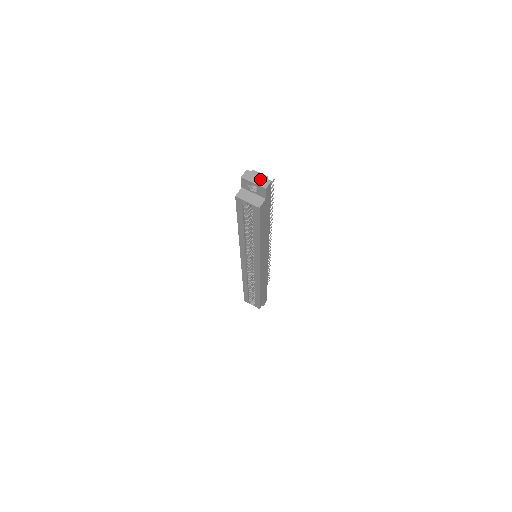
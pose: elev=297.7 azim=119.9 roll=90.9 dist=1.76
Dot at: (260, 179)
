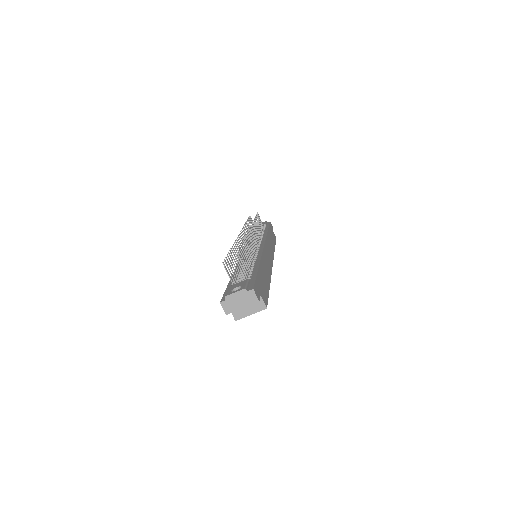
Dot at: (243, 299)
